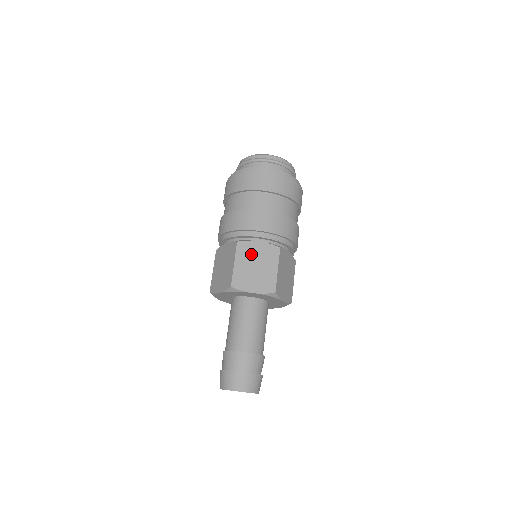
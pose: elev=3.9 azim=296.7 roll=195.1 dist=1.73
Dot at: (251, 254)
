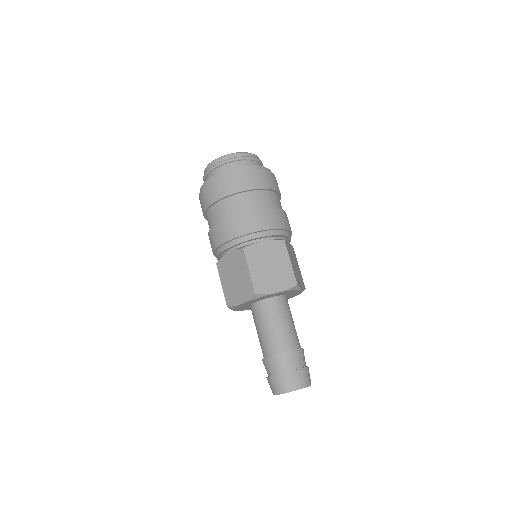
Dot at: (261, 256)
